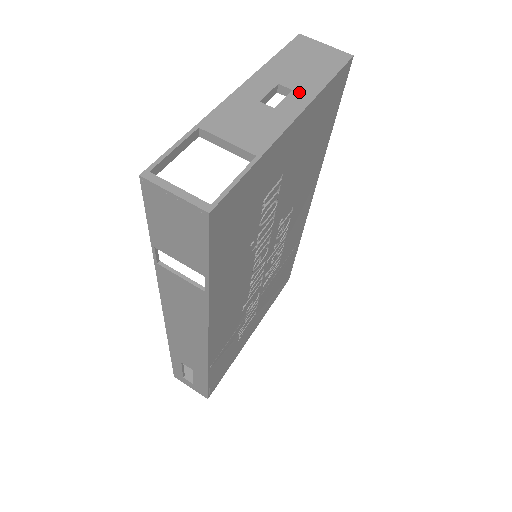
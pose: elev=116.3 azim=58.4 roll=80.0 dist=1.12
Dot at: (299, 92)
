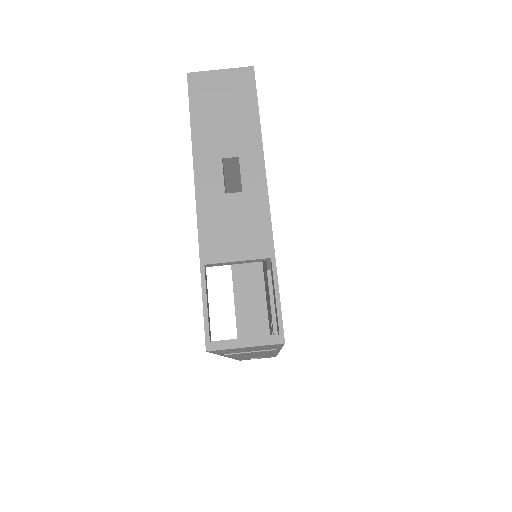
Dot at: (246, 155)
